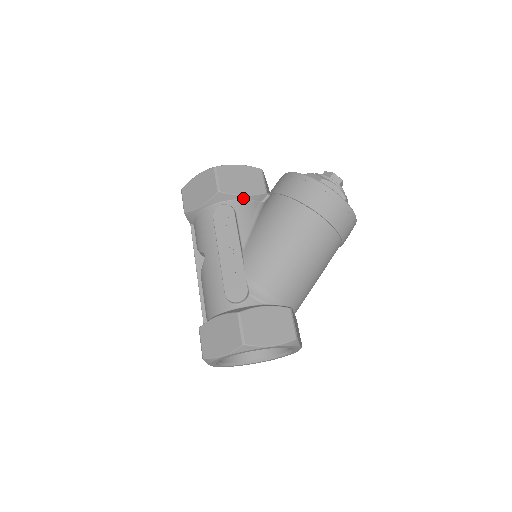
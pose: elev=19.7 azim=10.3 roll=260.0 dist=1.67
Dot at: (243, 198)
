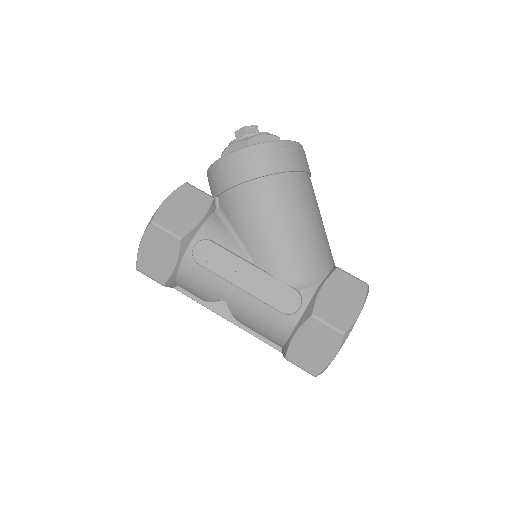
Dot at: (202, 223)
